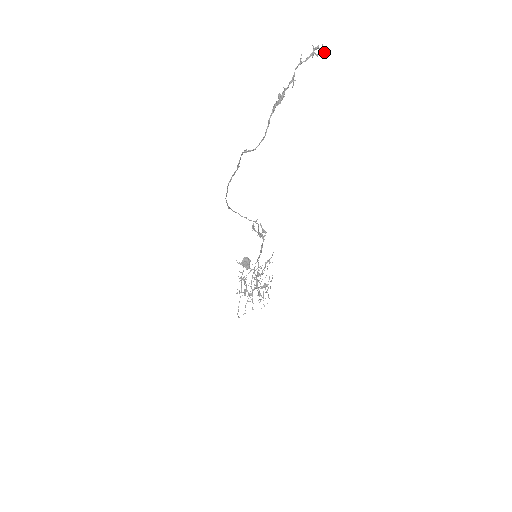
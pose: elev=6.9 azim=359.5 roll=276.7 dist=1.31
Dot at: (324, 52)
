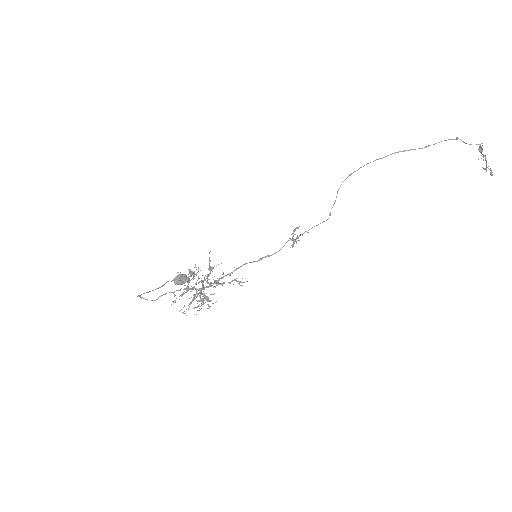
Dot at: (492, 172)
